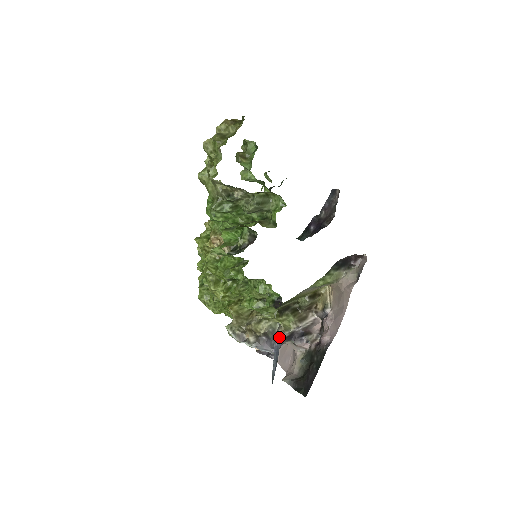
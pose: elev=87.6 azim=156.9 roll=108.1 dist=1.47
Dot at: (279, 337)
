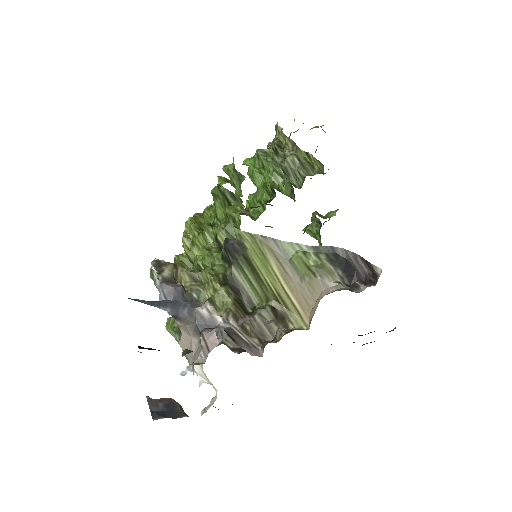
Dot at: (194, 304)
